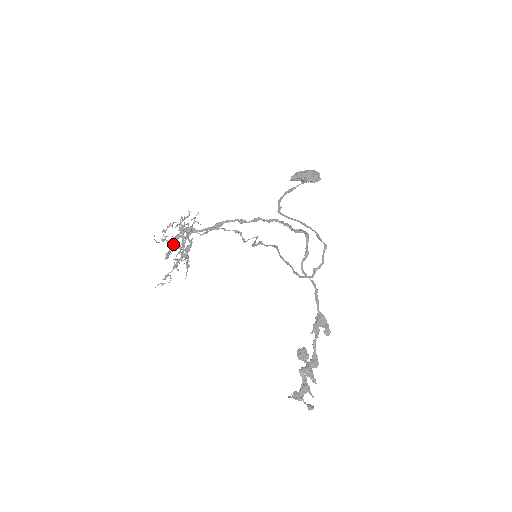
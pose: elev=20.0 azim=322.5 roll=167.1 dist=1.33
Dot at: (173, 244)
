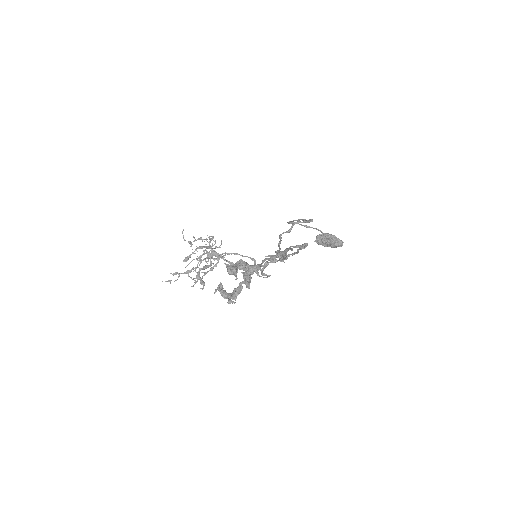
Dot at: occluded
